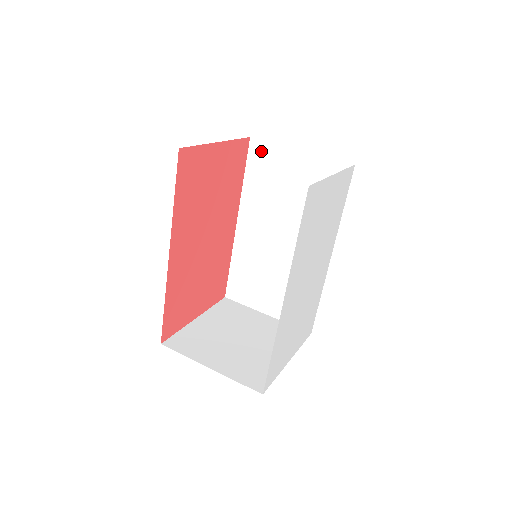
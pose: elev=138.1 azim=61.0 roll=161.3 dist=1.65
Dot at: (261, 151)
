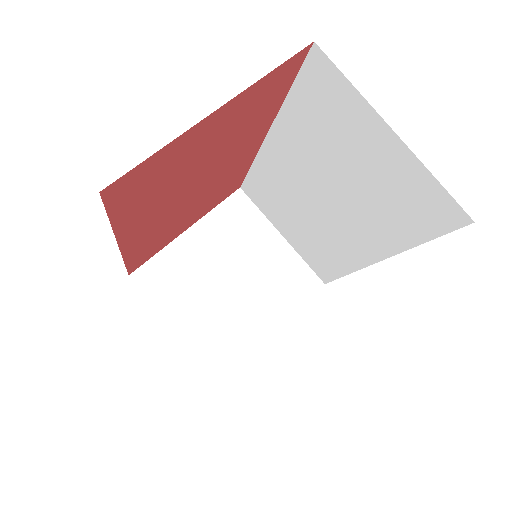
Dot at: (326, 79)
